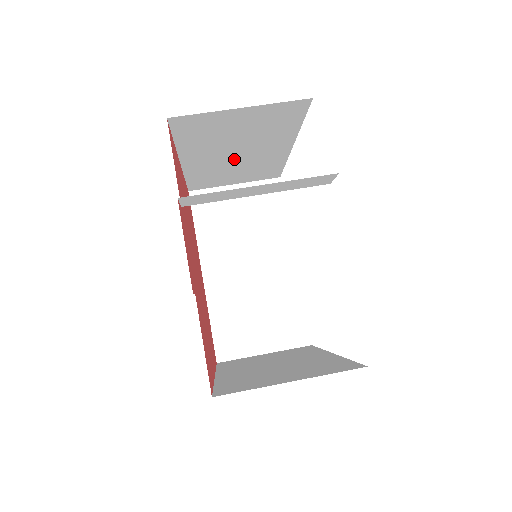
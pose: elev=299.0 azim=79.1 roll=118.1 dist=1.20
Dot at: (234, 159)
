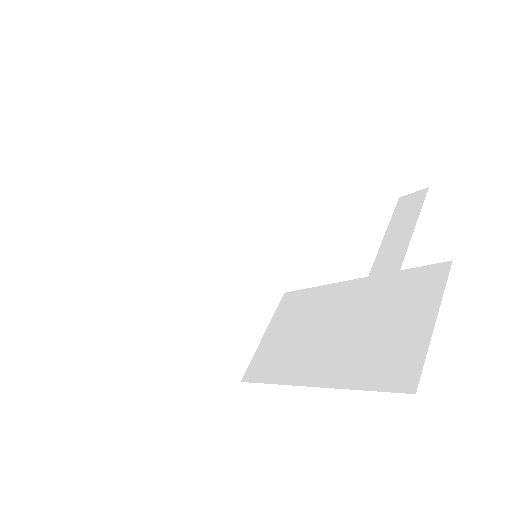
Dot at: occluded
